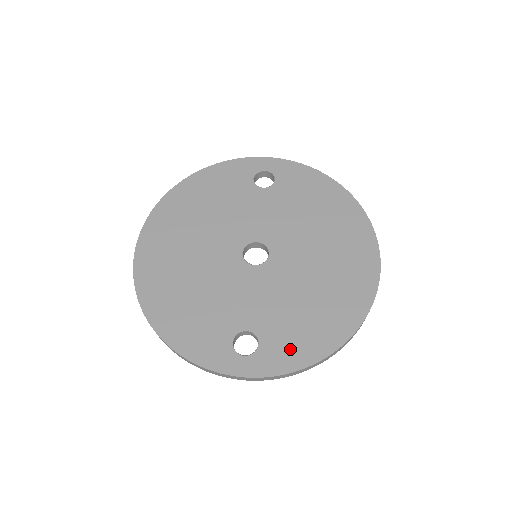
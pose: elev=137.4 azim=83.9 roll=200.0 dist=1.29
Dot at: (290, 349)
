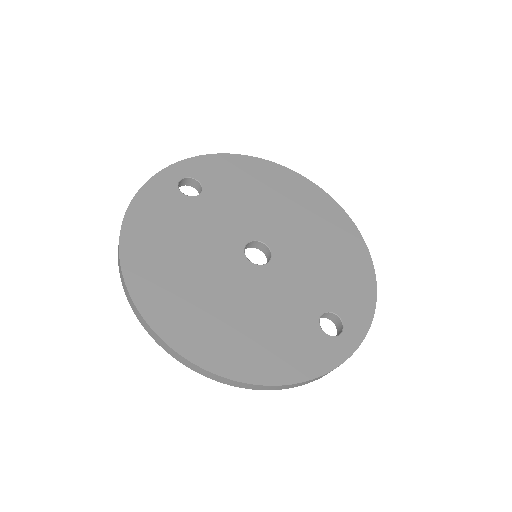
Dot at: (356, 300)
